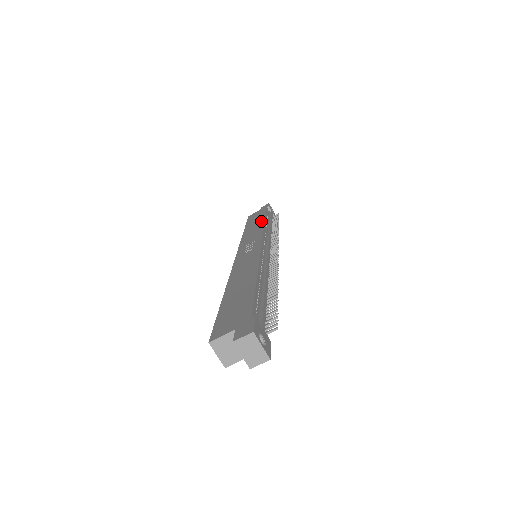
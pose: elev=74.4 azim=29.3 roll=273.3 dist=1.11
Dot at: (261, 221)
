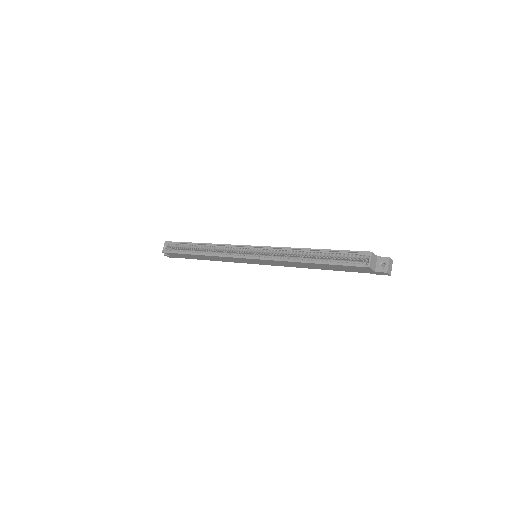
Dot at: occluded
